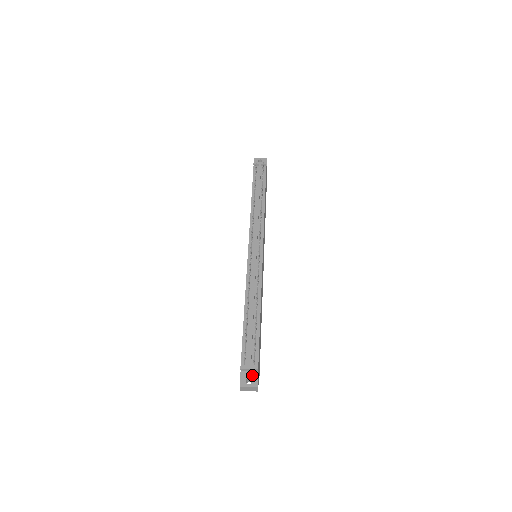
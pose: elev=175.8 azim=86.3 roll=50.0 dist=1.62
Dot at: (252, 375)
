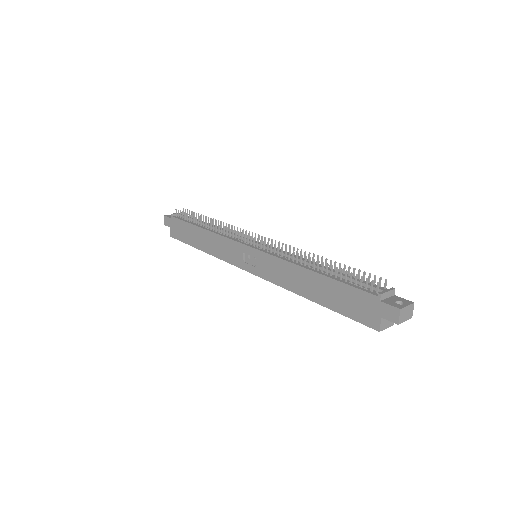
Dot at: (395, 299)
